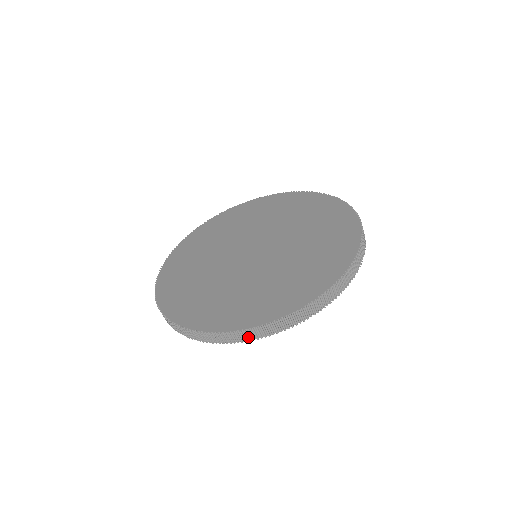
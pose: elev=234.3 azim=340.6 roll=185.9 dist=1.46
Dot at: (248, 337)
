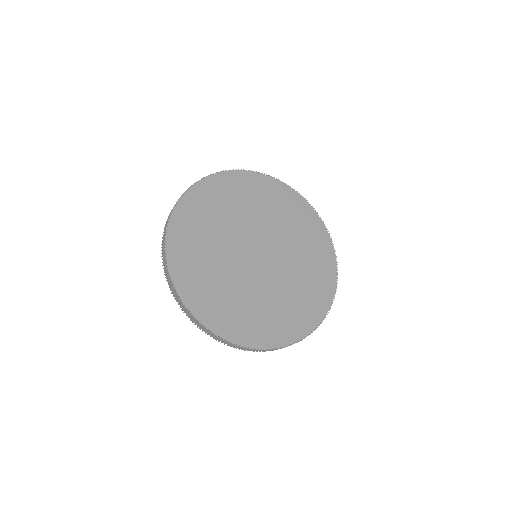
Dot at: (210, 334)
